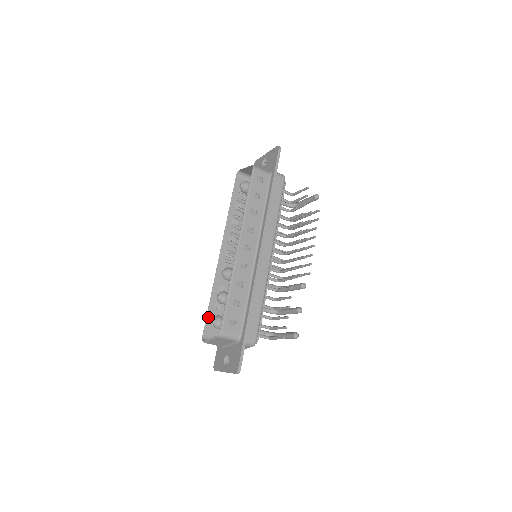
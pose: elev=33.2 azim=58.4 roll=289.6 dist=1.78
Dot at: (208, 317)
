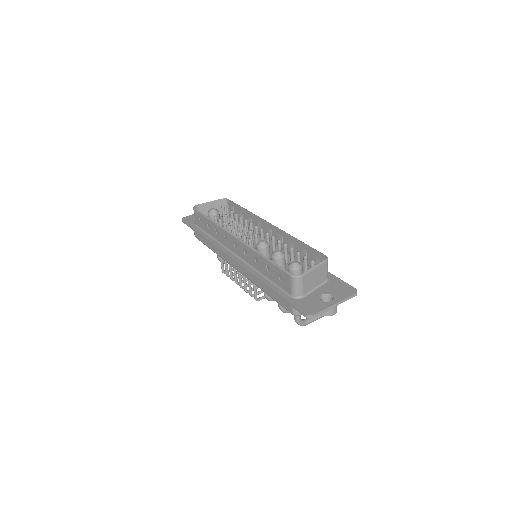
Dot at: (278, 266)
